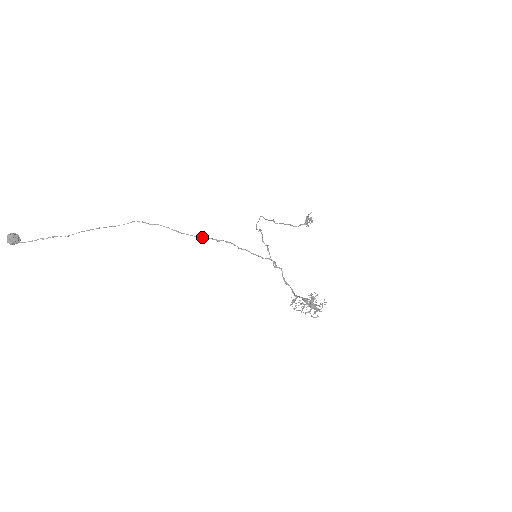
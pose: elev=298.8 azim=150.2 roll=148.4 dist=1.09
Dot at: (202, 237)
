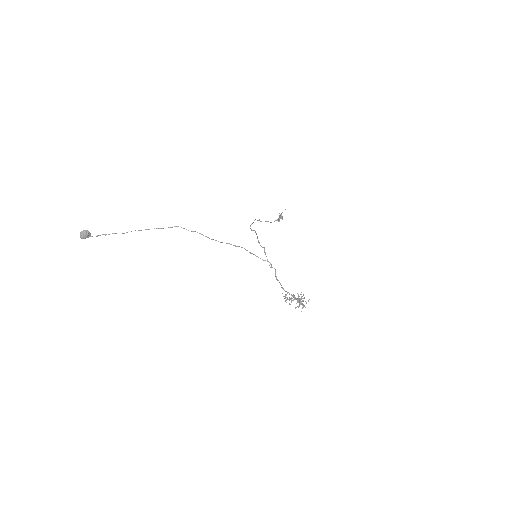
Dot at: occluded
